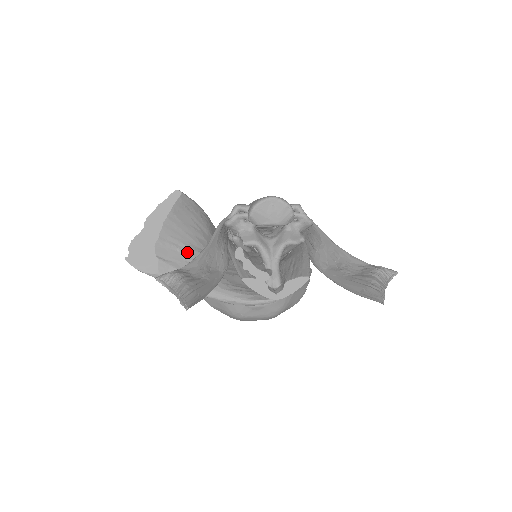
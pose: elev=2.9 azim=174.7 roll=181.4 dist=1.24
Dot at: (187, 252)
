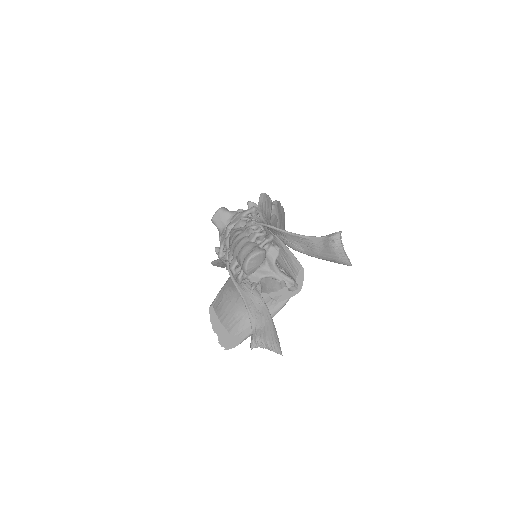
Dot at: (241, 316)
